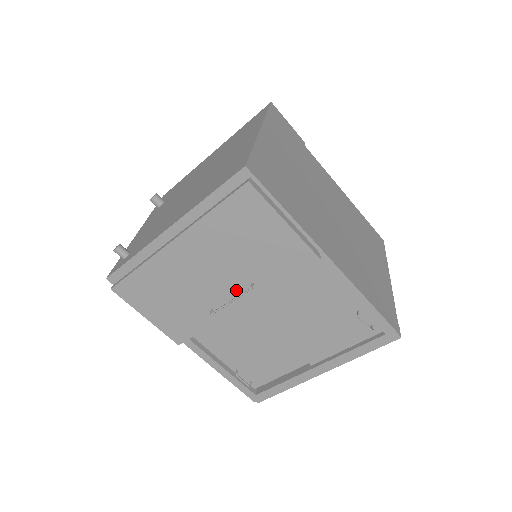
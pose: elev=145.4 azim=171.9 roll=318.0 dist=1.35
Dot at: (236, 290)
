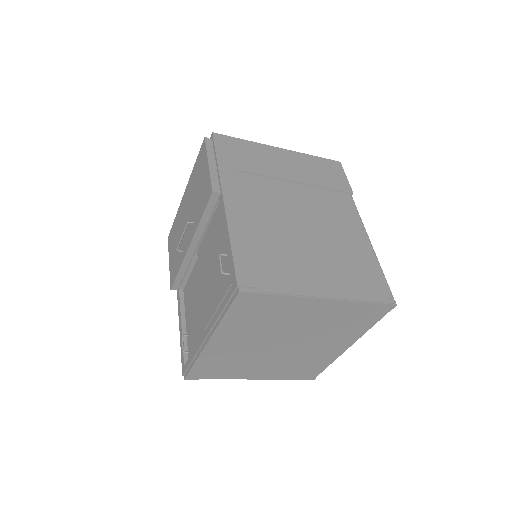
Dot at: (190, 231)
